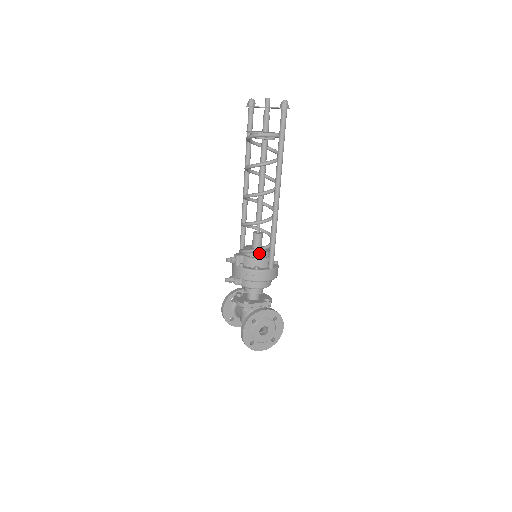
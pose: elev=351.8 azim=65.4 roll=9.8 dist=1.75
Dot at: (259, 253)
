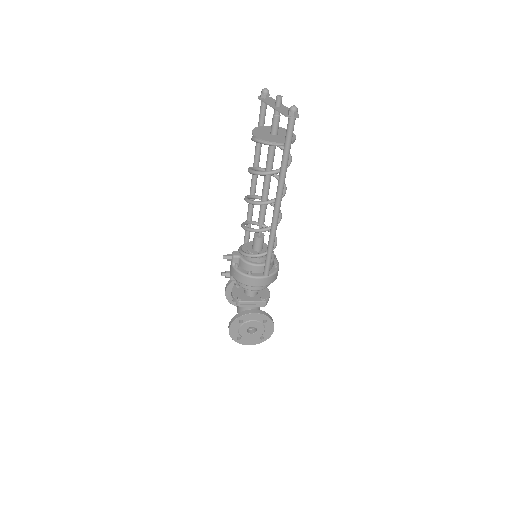
Dot at: (255, 258)
